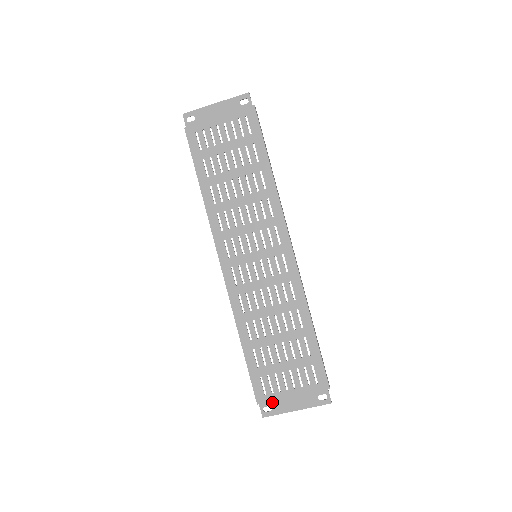
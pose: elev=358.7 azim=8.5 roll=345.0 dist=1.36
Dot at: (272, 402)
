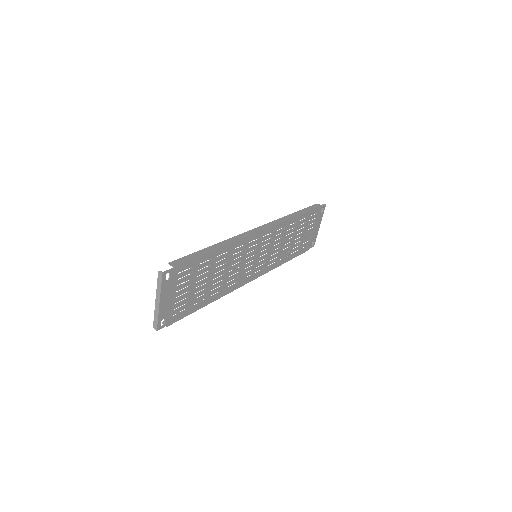
Dot at: (312, 241)
